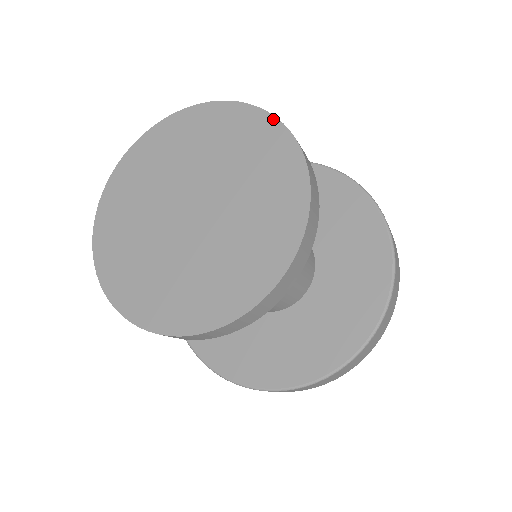
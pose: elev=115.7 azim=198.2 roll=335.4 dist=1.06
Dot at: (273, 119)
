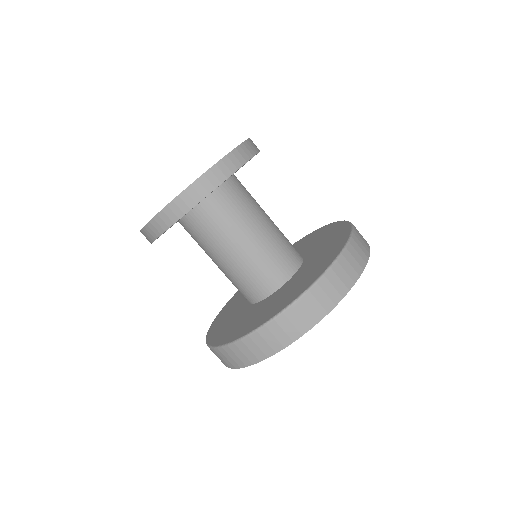
Dot at: (245, 140)
